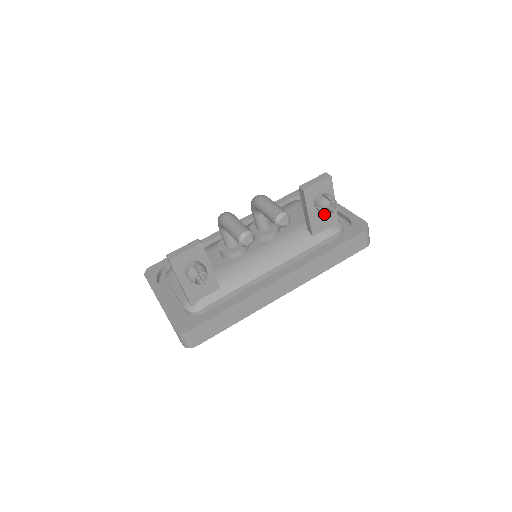
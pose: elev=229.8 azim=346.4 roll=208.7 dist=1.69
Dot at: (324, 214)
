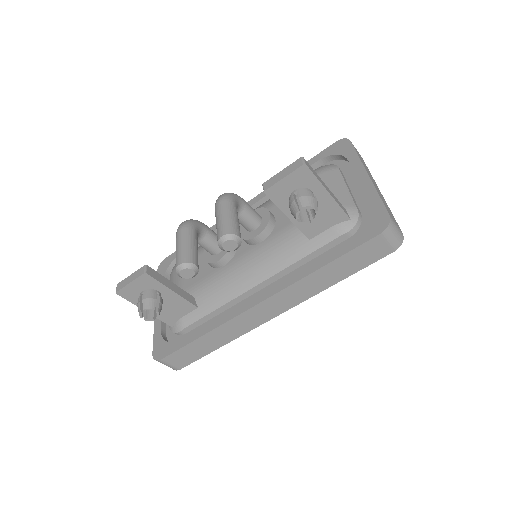
Dot at: occluded
